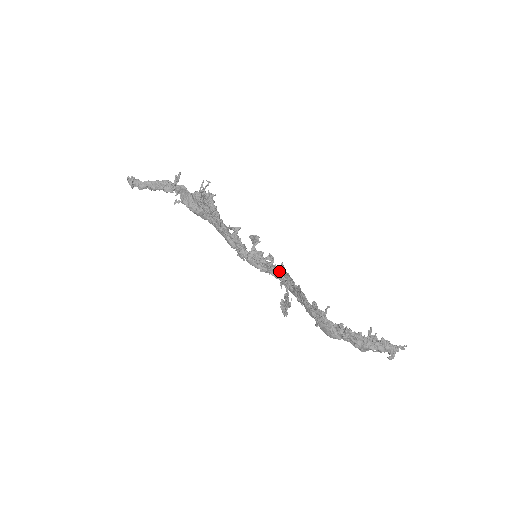
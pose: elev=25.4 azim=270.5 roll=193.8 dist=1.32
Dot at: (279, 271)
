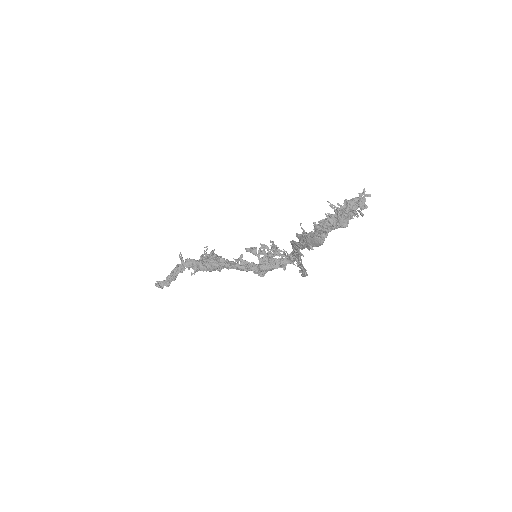
Dot at: (273, 248)
